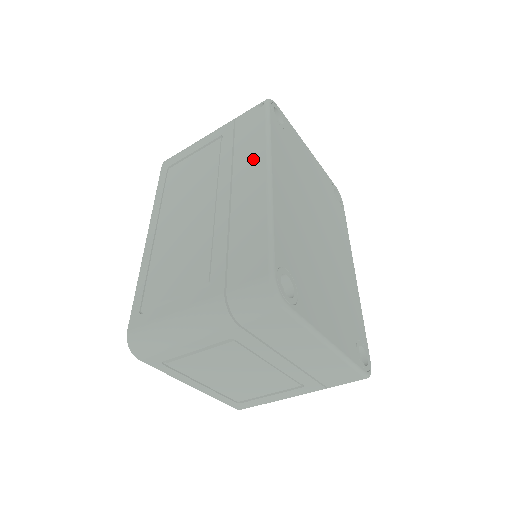
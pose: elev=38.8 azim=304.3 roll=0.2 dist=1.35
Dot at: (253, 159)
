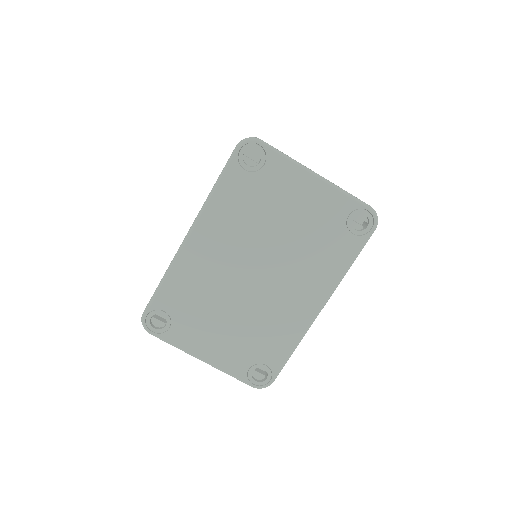
Dot at: occluded
